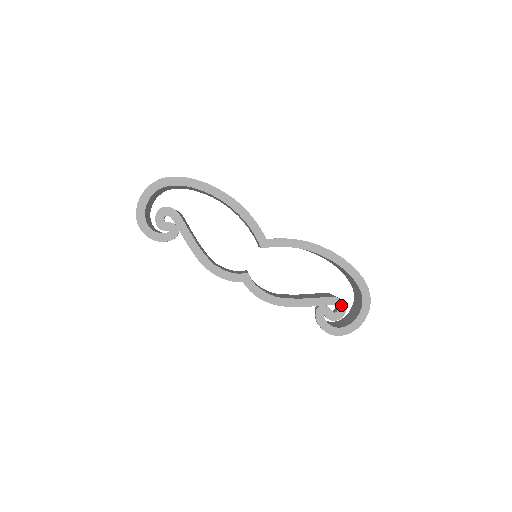
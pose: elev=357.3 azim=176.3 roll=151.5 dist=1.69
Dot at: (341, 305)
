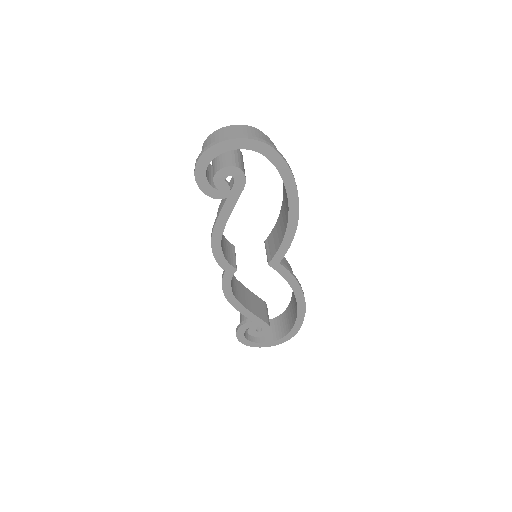
Dot at: (266, 331)
